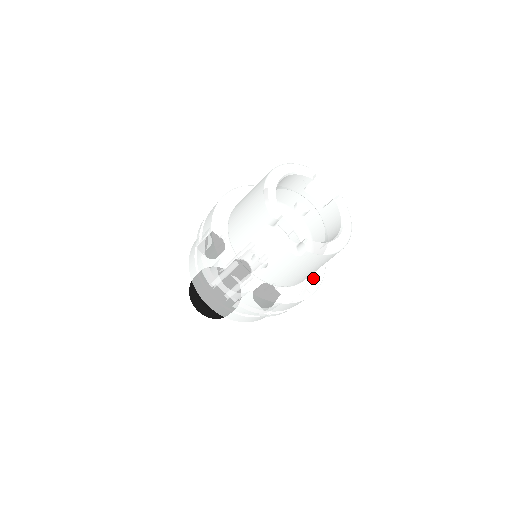
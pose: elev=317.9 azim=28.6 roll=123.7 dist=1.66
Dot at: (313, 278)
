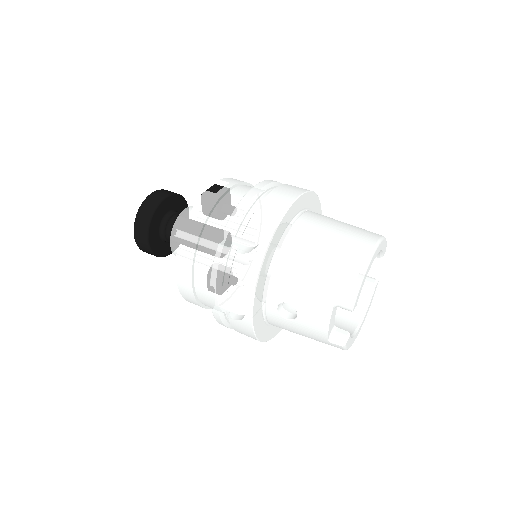
Dot at: occluded
